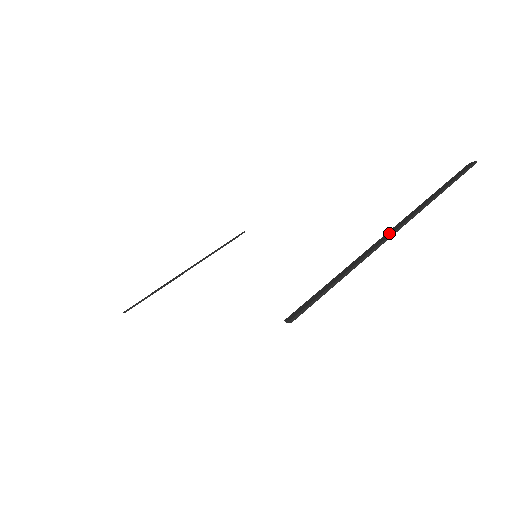
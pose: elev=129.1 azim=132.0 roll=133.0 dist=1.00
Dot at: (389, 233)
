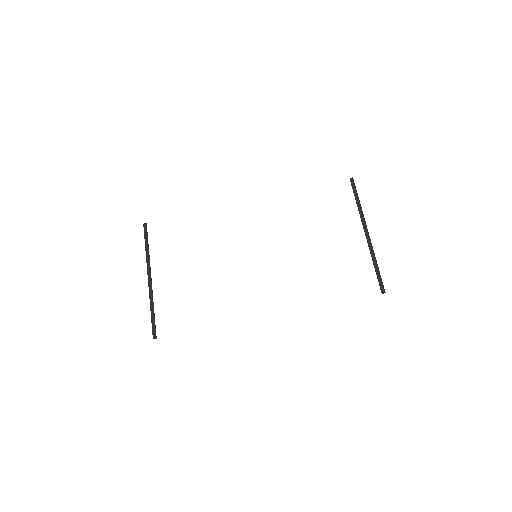
Dot at: (368, 237)
